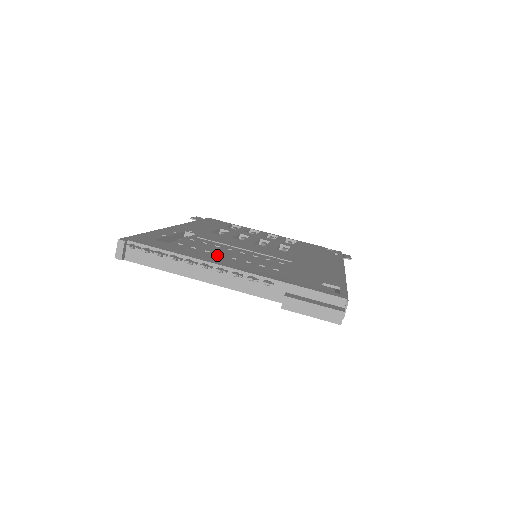
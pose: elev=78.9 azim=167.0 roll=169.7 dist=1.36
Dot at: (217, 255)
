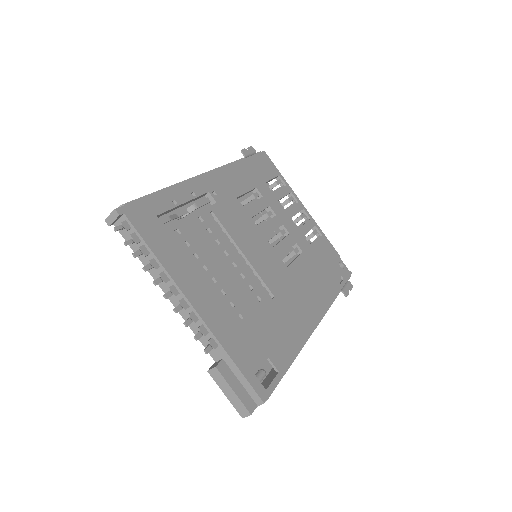
Dot at: (200, 269)
